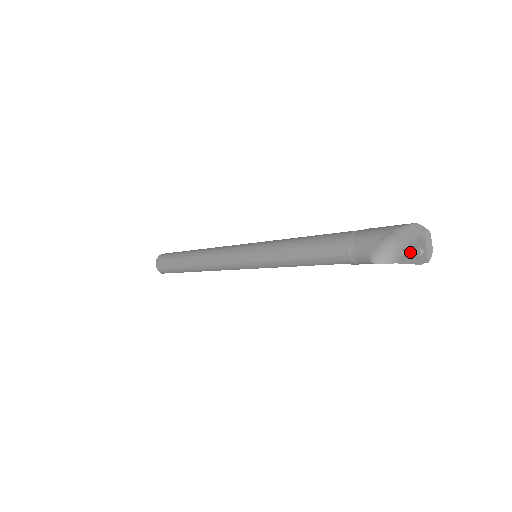
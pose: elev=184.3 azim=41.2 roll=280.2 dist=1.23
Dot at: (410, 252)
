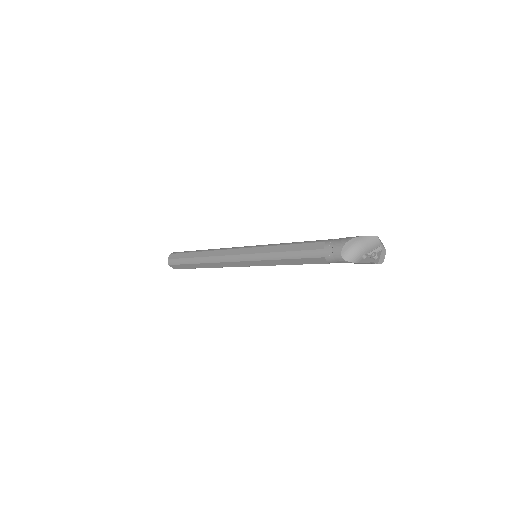
Dot at: (369, 258)
